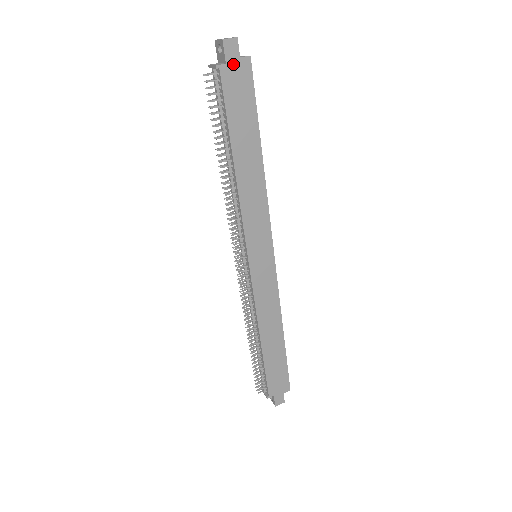
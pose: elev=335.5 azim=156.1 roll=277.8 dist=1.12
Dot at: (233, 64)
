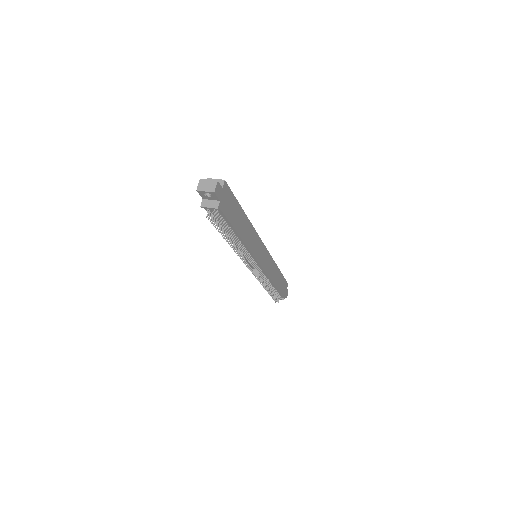
Dot at: (222, 196)
